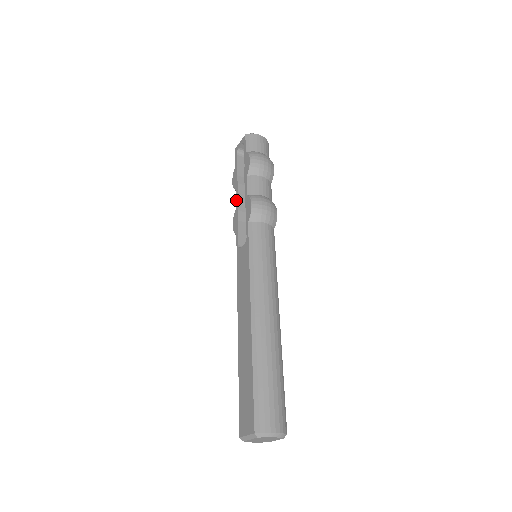
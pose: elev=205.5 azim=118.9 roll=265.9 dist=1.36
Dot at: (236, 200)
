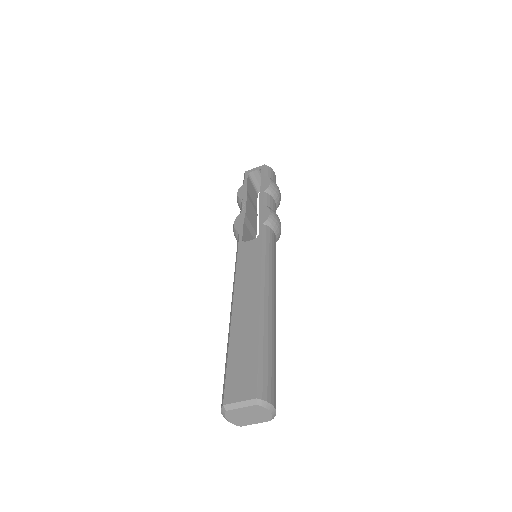
Dot at: (243, 206)
